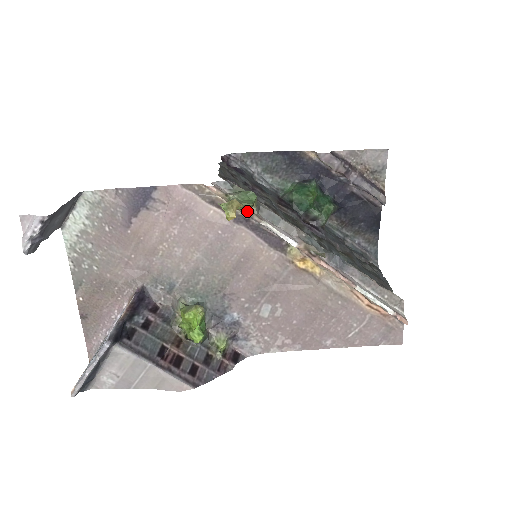
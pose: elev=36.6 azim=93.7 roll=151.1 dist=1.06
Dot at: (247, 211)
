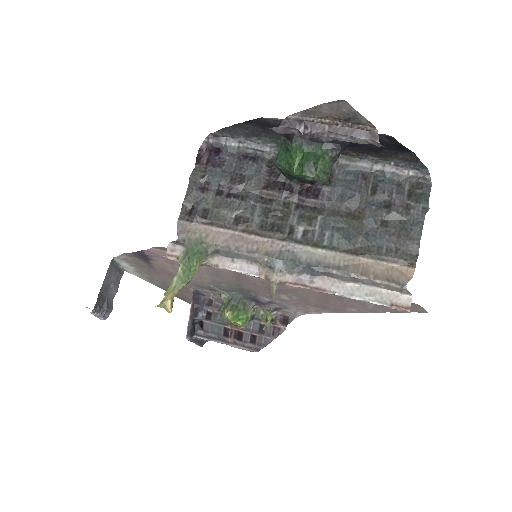
Dot at: (201, 265)
